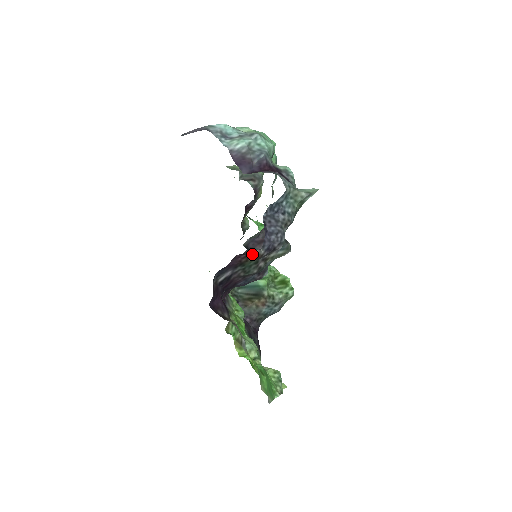
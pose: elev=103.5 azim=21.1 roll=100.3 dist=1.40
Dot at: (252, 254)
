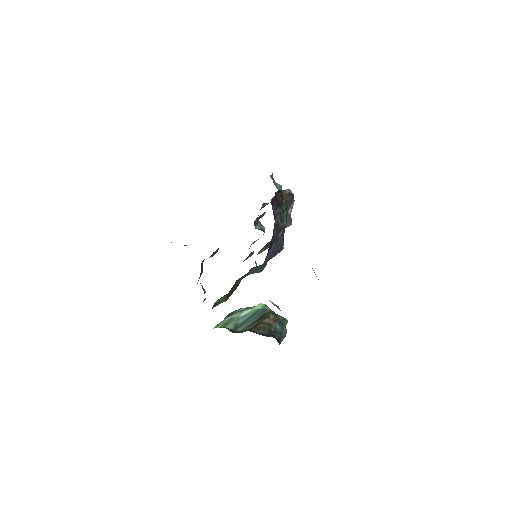
Dot at: (285, 193)
